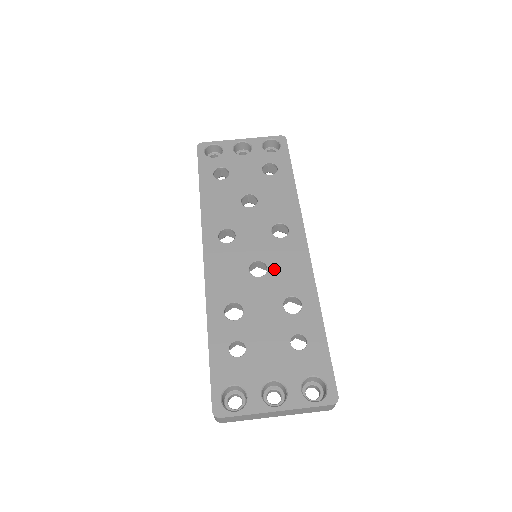
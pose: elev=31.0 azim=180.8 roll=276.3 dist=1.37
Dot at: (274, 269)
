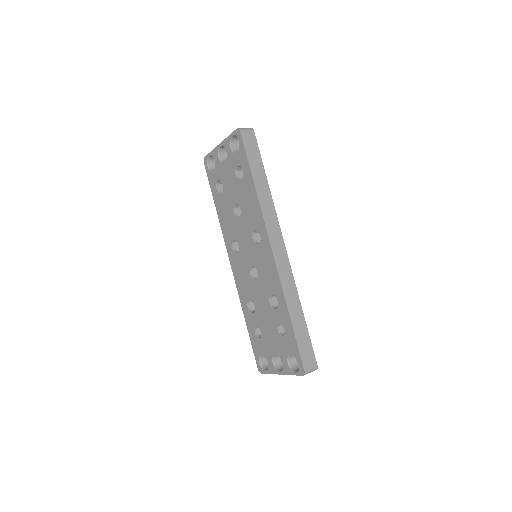
Dot at: (260, 273)
